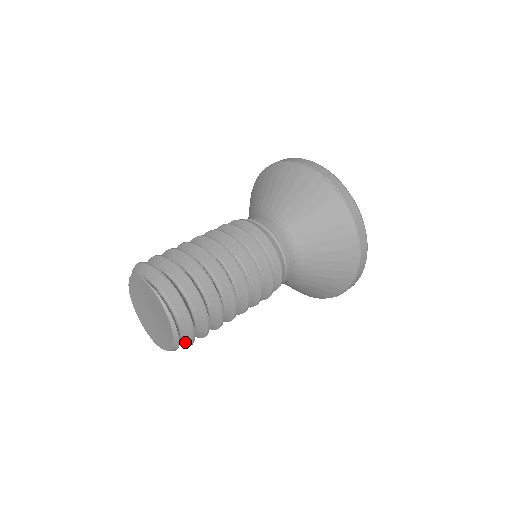
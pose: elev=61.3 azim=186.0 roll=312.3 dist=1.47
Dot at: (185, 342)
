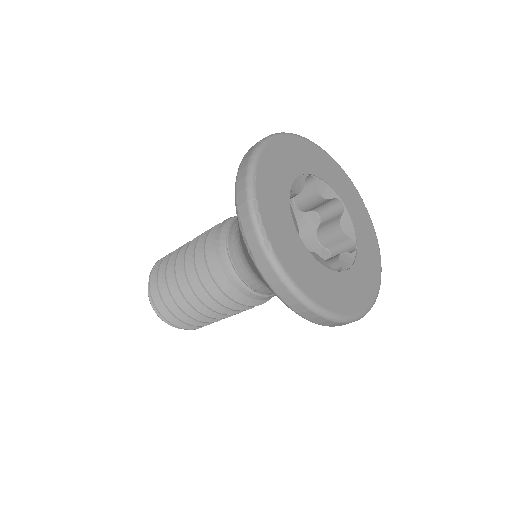
Dot at: occluded
